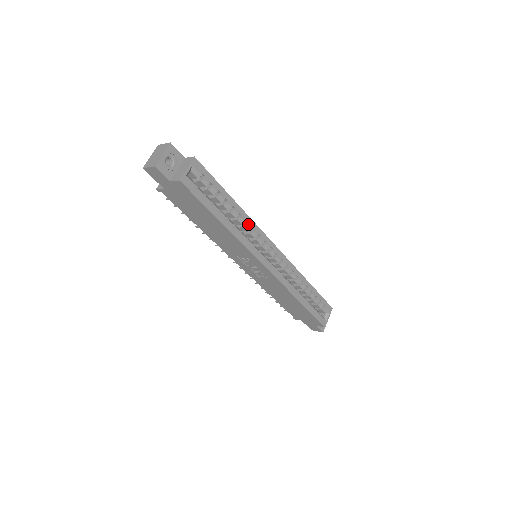
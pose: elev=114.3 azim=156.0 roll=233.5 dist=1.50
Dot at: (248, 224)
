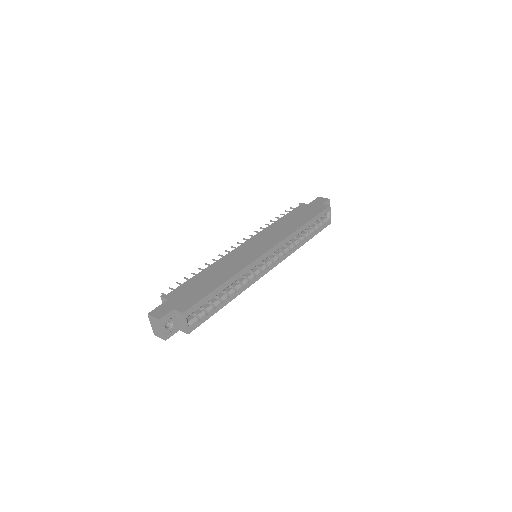
Dot at: (242, 275)
